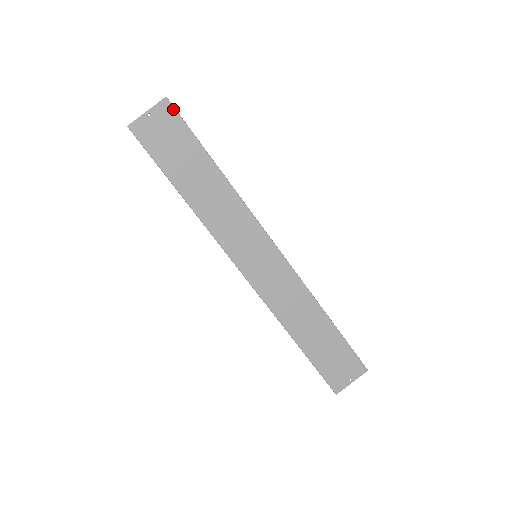
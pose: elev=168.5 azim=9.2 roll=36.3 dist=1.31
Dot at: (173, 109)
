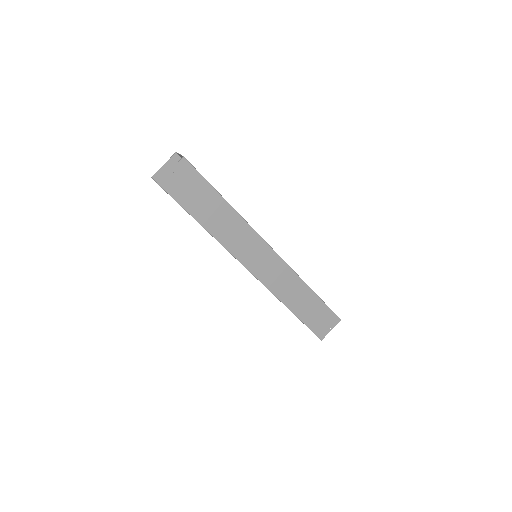
Dot at: (190, 165)
